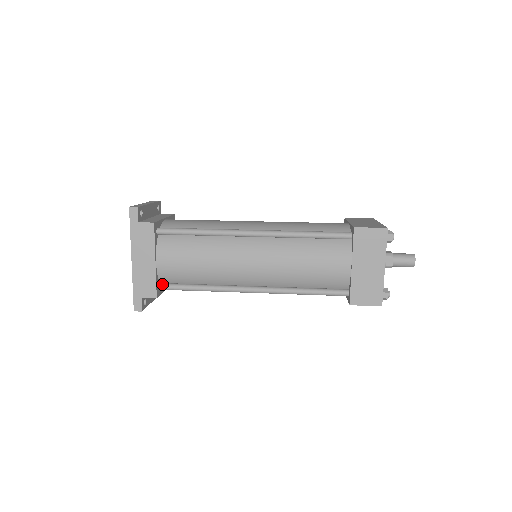
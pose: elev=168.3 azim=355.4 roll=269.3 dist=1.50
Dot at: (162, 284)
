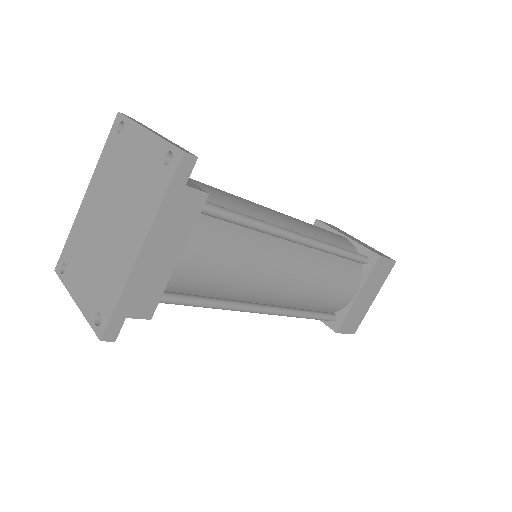
Dot at: occluded
